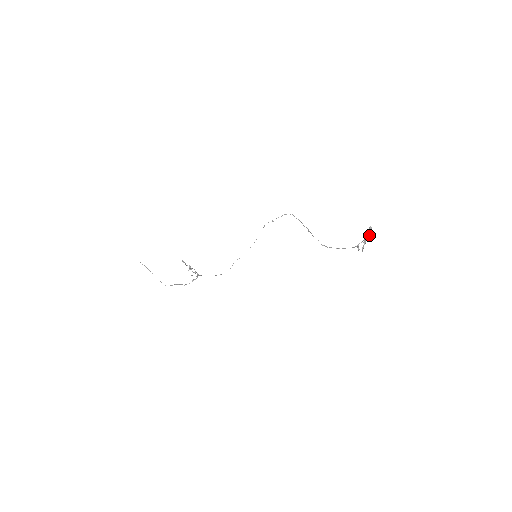
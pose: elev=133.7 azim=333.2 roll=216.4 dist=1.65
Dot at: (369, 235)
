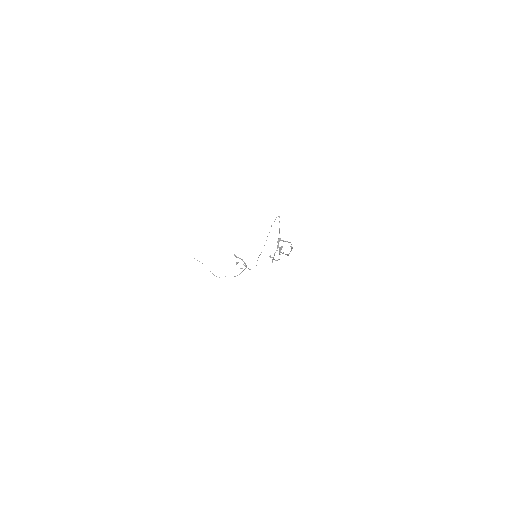
Dot at: occluded
